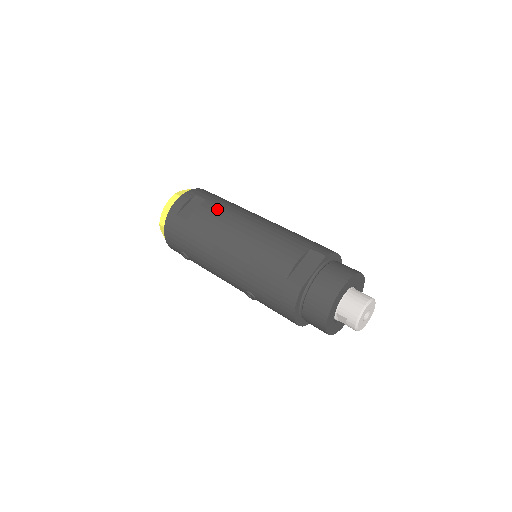
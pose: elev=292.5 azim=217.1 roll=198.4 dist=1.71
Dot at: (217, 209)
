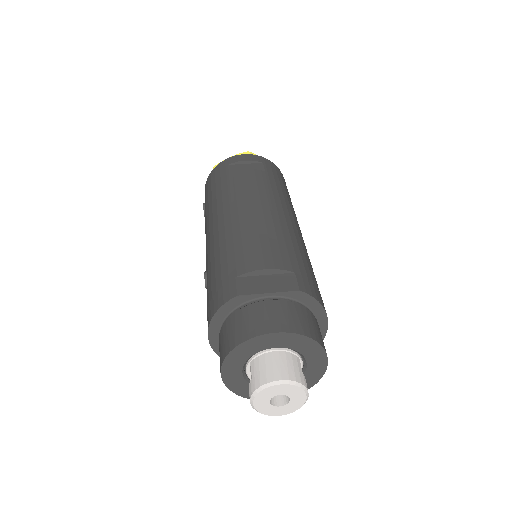
Dot at: (262, 182)
